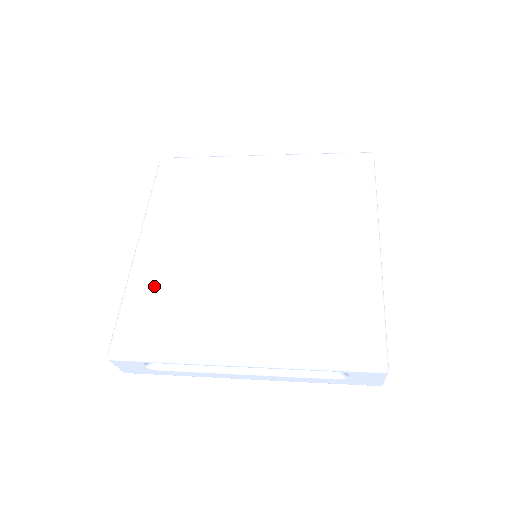
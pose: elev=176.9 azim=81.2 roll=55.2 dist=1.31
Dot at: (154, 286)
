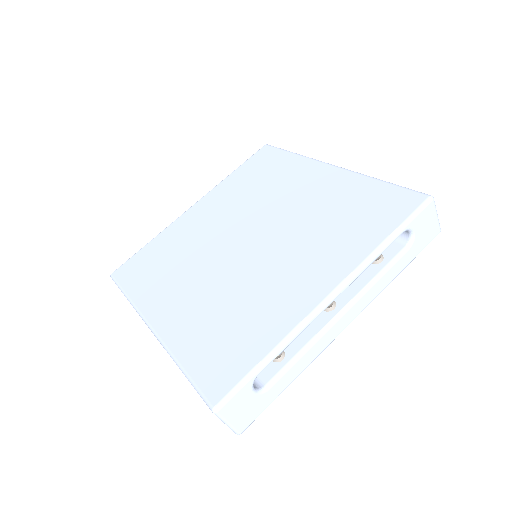
Dot at: (169, 241)
